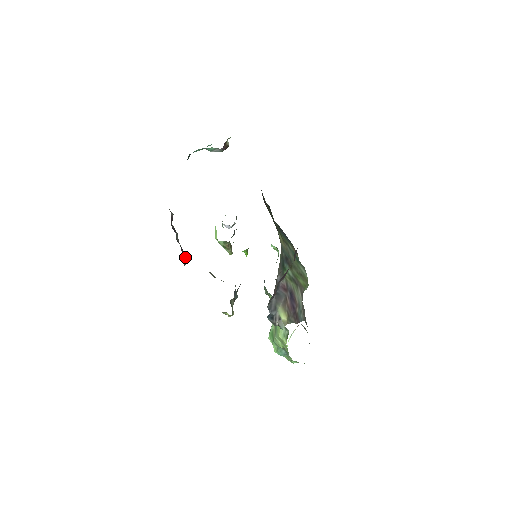
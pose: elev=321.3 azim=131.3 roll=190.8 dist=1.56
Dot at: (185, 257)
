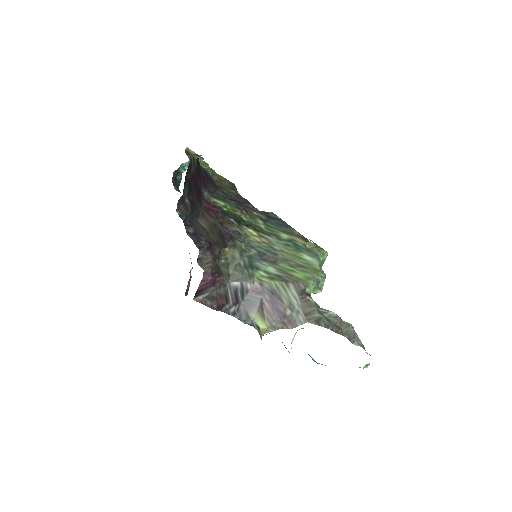
Dot at: occluded
